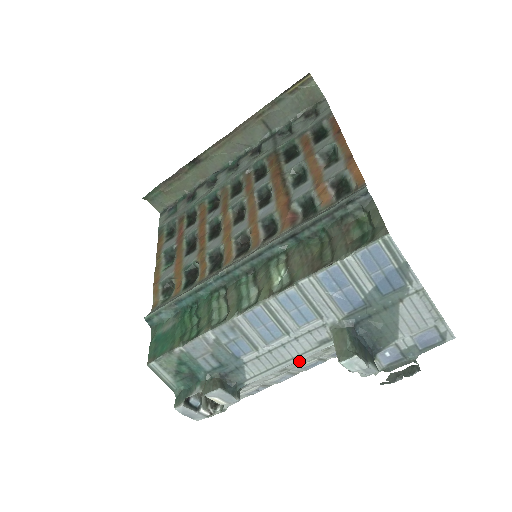
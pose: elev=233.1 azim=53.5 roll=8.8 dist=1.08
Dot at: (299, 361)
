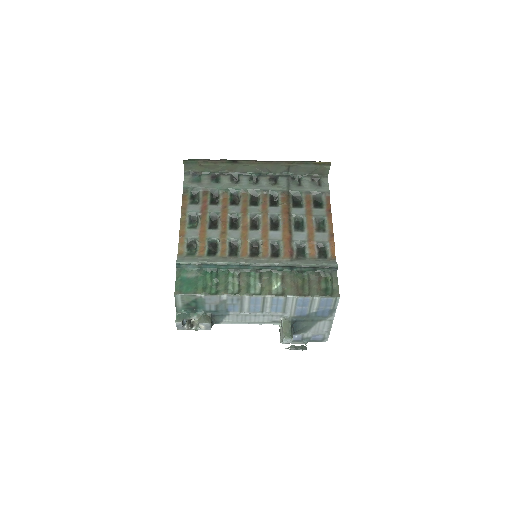
Dot at: occluded
